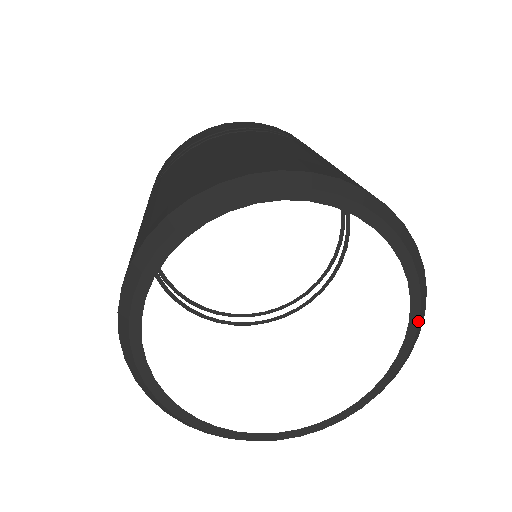
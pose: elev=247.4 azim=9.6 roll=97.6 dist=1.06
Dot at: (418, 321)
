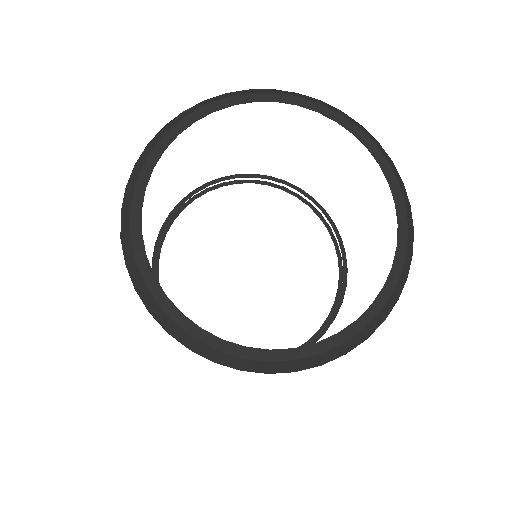
Dot at: (387, 163)
